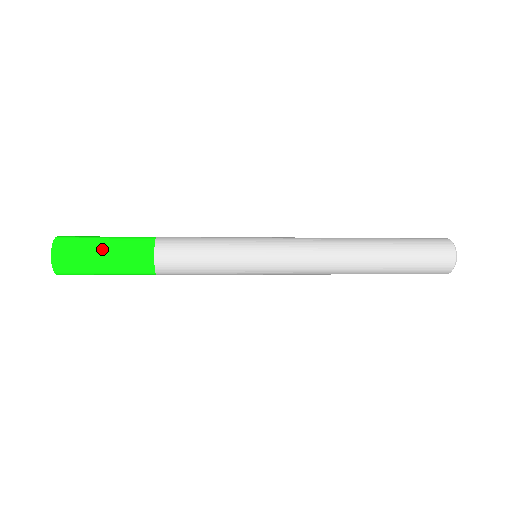
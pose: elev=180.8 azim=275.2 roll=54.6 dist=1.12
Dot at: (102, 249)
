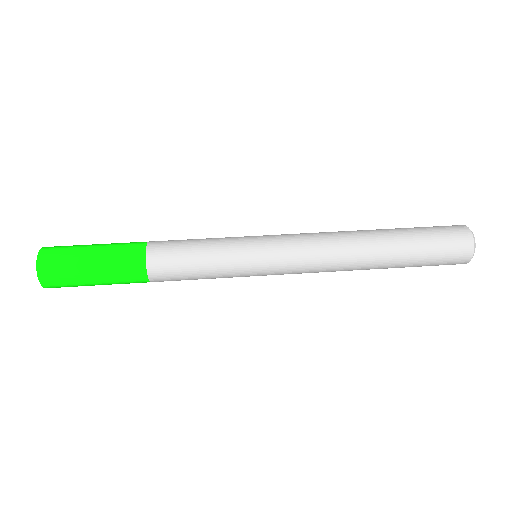
Dot at: (91, 271)
